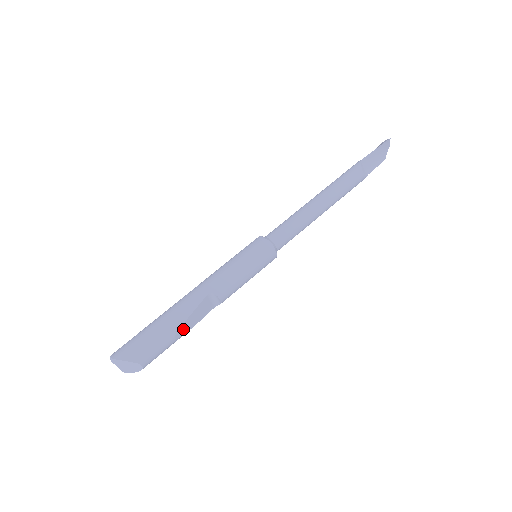
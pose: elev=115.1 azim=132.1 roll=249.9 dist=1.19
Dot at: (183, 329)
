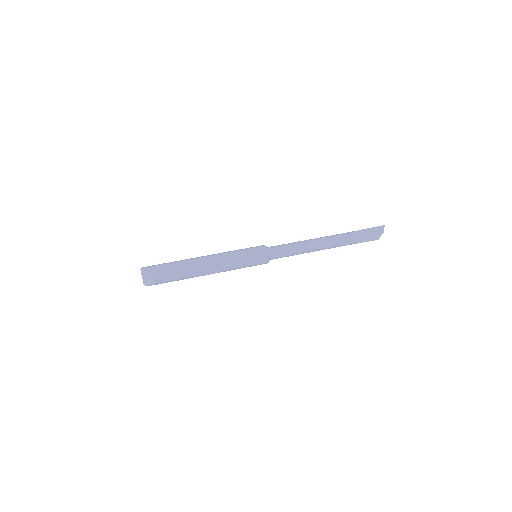
Dot at: (188, 272)
